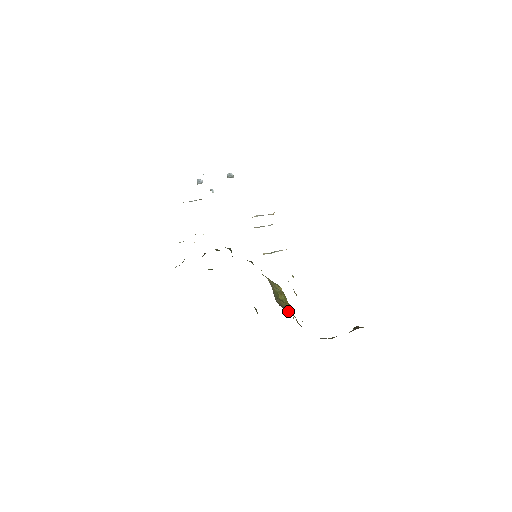
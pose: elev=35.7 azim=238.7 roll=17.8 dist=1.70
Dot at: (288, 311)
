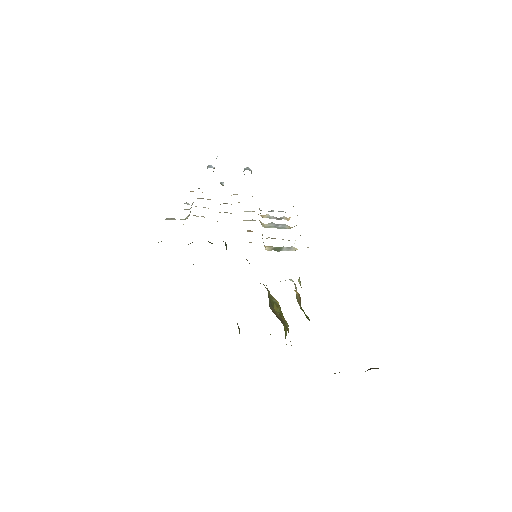
Dot at: (283, 323)
